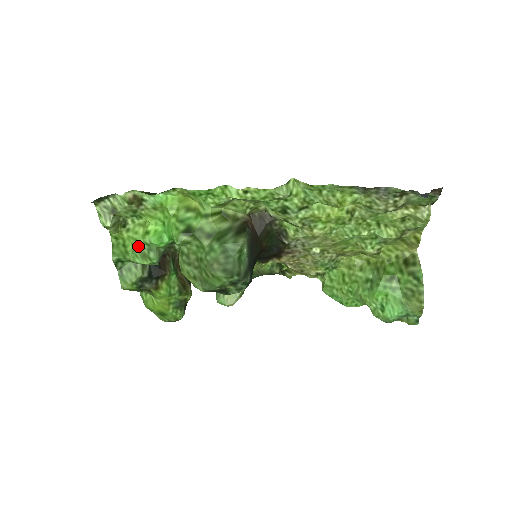
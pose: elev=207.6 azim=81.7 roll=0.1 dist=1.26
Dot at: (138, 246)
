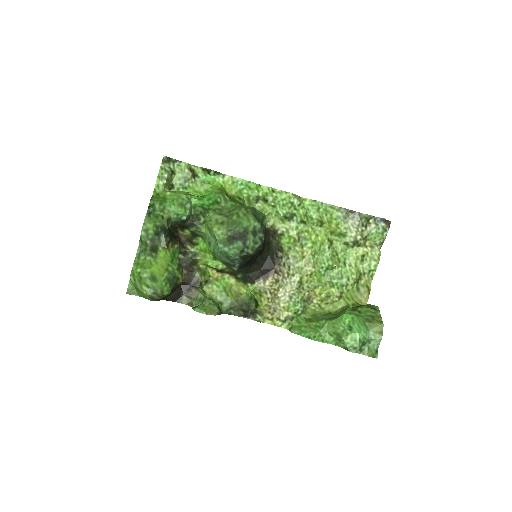
Dot at: (179, 198)
